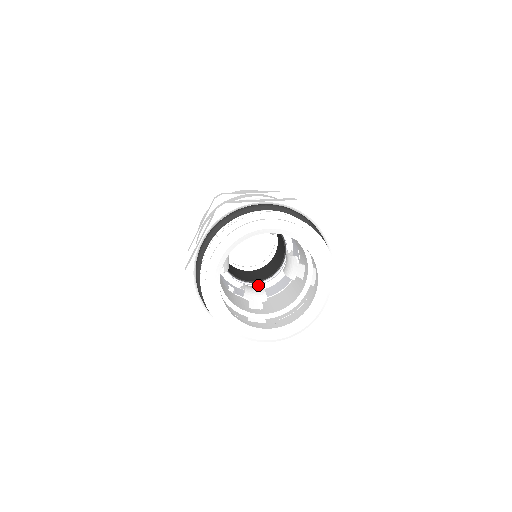
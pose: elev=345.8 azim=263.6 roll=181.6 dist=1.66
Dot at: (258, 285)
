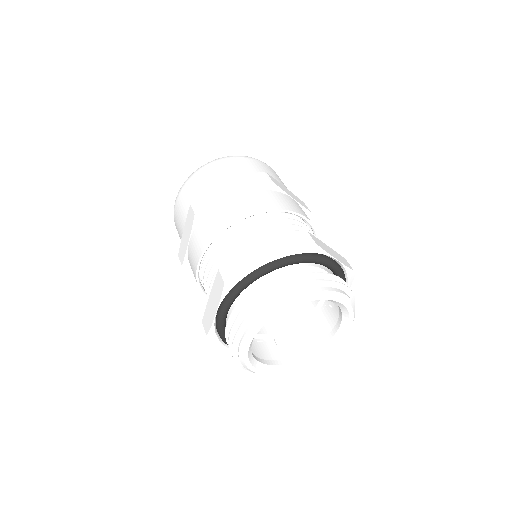
Dot at: occluded
